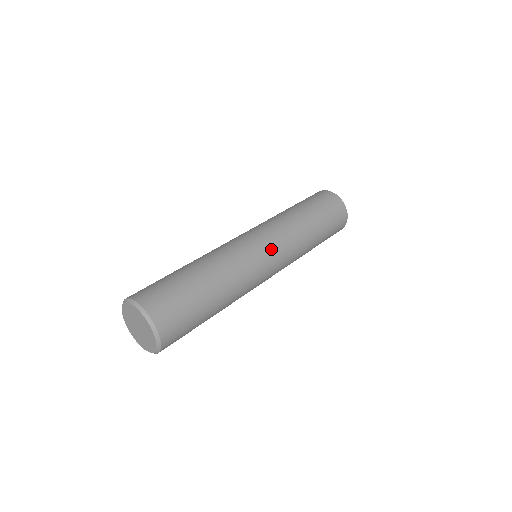
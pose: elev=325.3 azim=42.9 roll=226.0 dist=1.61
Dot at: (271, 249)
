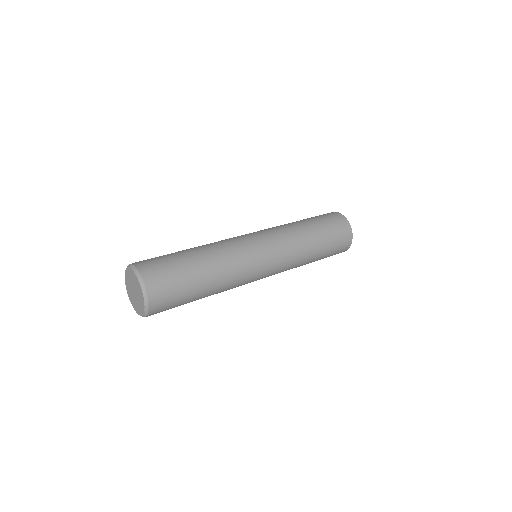
Dot at: (270, 264)
